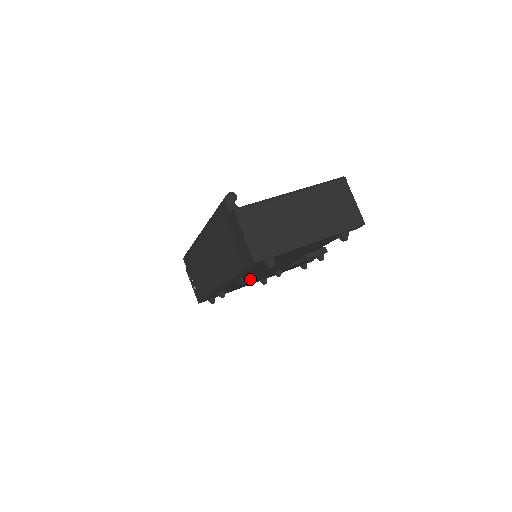
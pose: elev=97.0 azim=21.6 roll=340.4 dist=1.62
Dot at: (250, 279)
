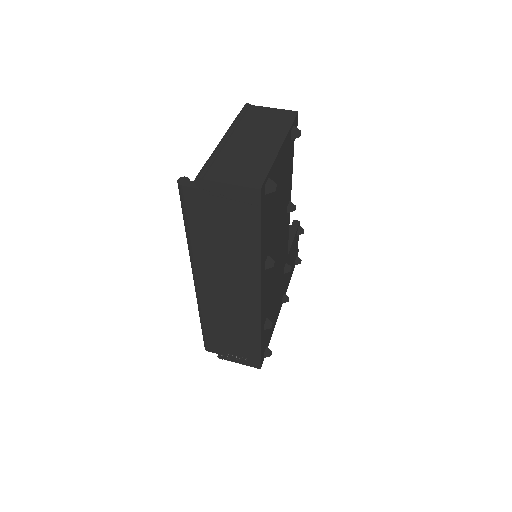
Dot at: (273, 284)
